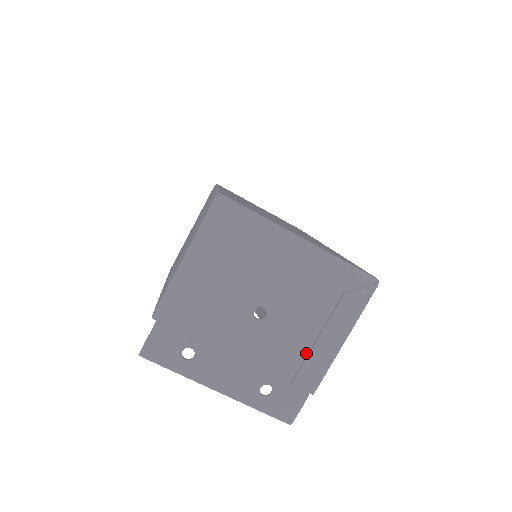
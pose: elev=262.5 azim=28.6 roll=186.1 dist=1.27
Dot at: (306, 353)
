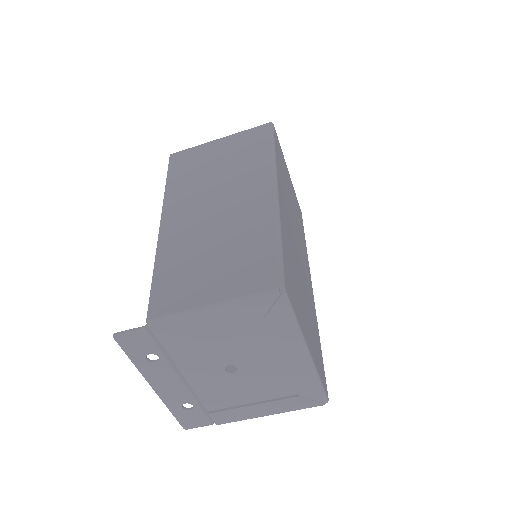
Dot at: (237, 405)
